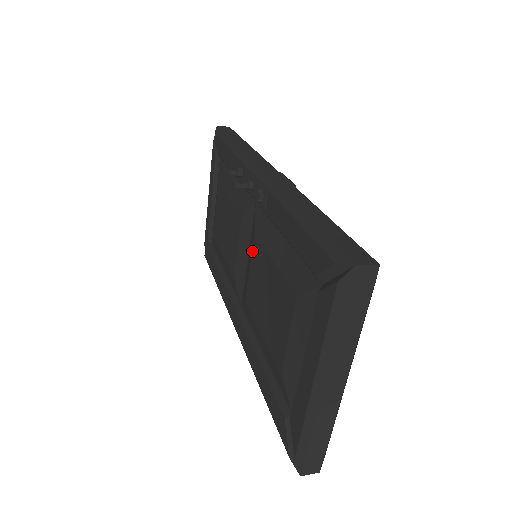
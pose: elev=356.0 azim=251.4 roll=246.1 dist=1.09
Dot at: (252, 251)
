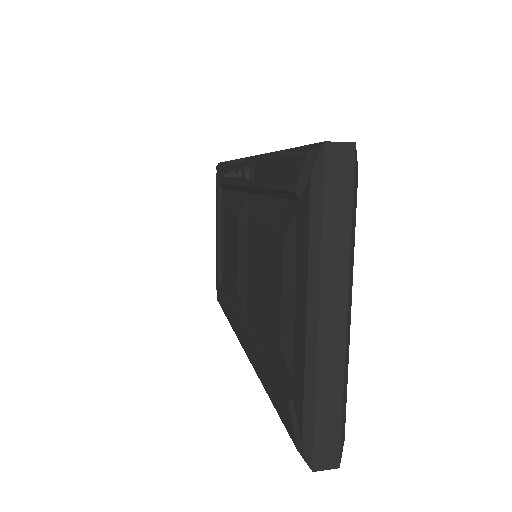
Dot at: (247, 241)
